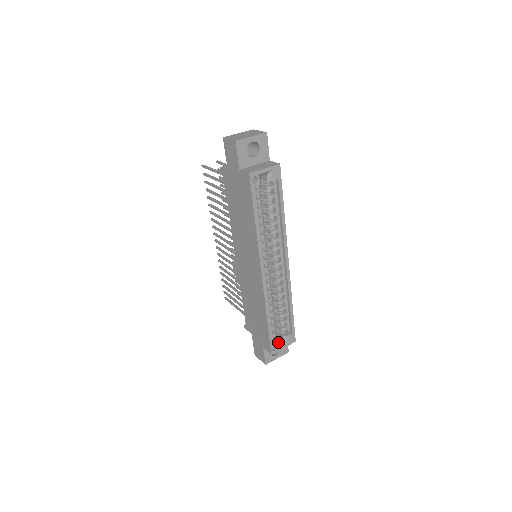
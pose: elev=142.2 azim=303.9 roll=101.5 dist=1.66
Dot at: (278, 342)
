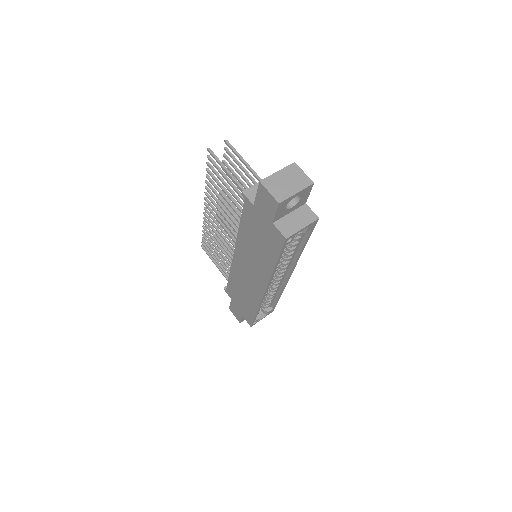
Dot at: (259, 317)
